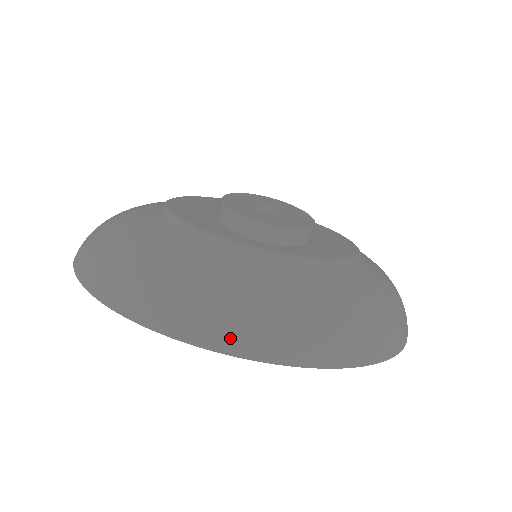
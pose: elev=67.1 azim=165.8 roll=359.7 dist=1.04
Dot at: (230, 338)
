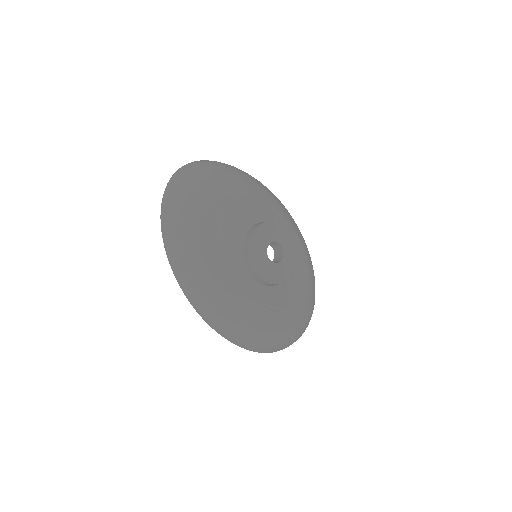
Dot at: (191, 295)
